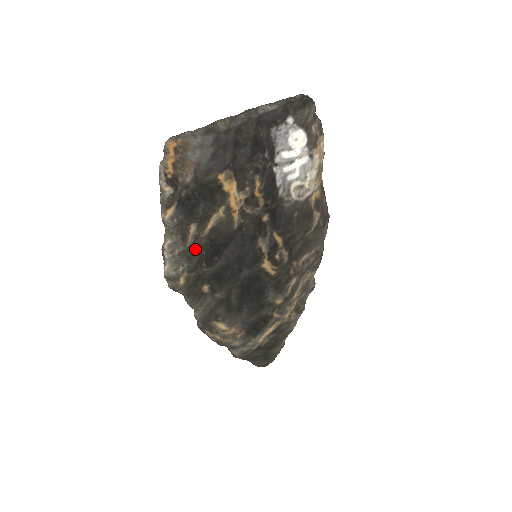
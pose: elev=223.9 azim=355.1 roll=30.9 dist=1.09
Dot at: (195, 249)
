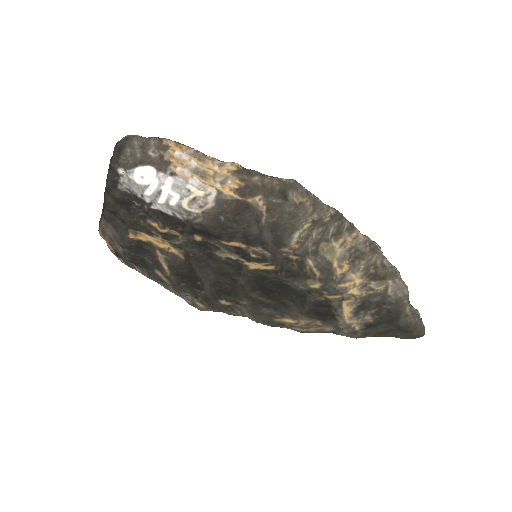
Dot at: (176, 284)
